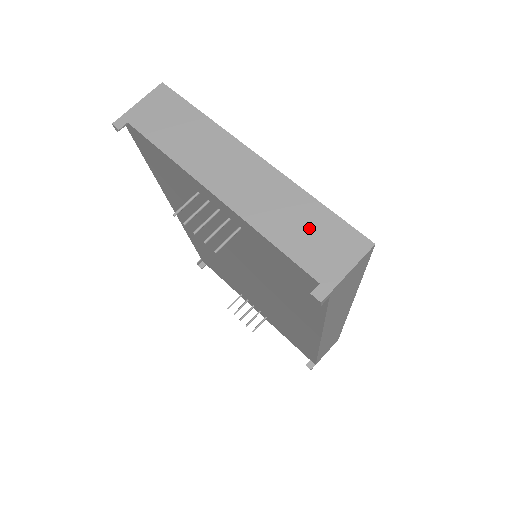
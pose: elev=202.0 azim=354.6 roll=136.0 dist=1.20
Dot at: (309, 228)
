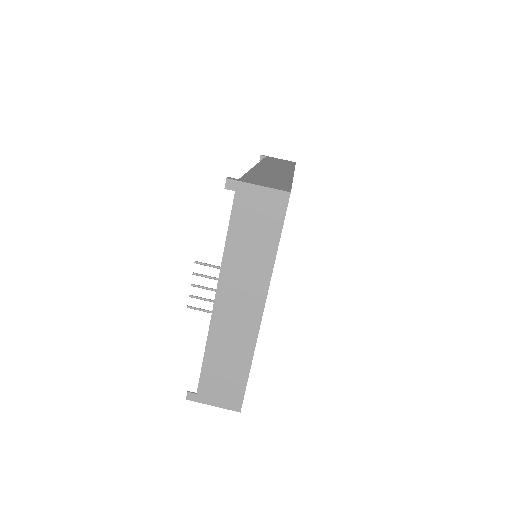
Dot at: (228, 372)
